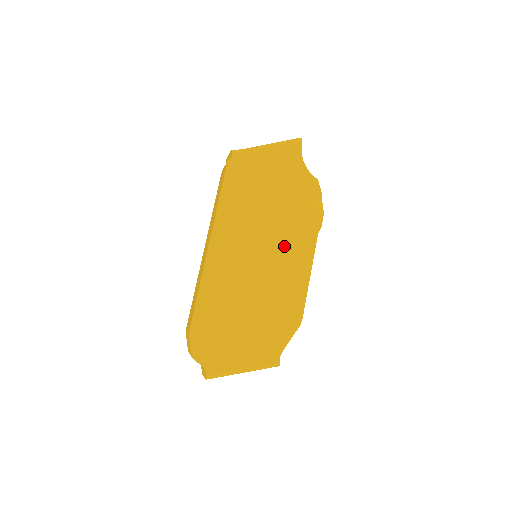
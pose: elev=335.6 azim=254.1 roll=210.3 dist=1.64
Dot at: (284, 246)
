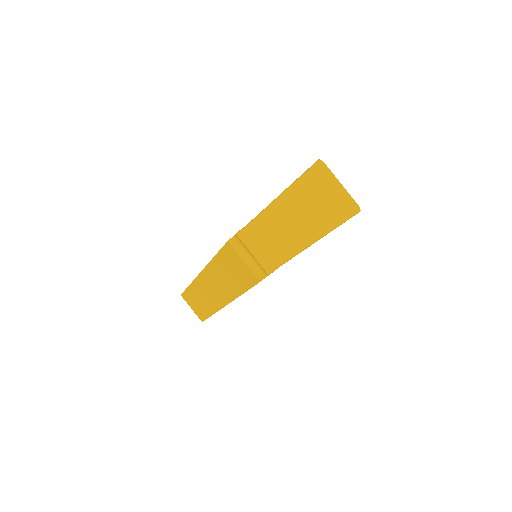
Dot at: occluded
